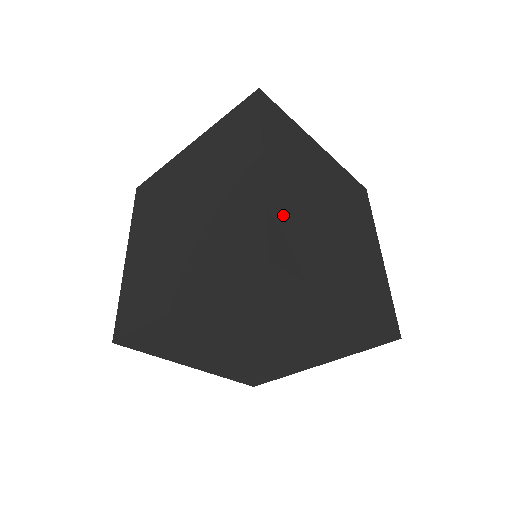
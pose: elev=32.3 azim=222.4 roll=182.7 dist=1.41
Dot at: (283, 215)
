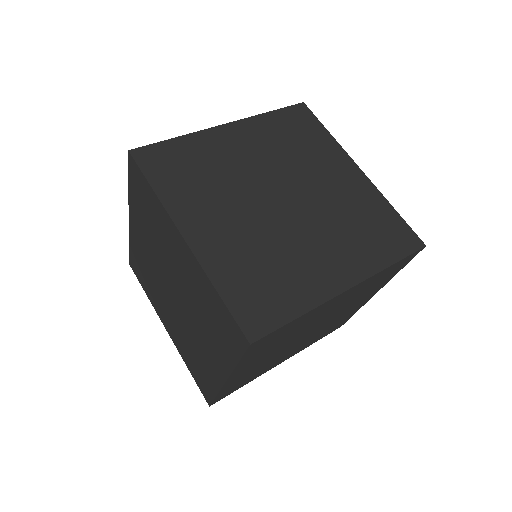
Dot at: (299, 323)
